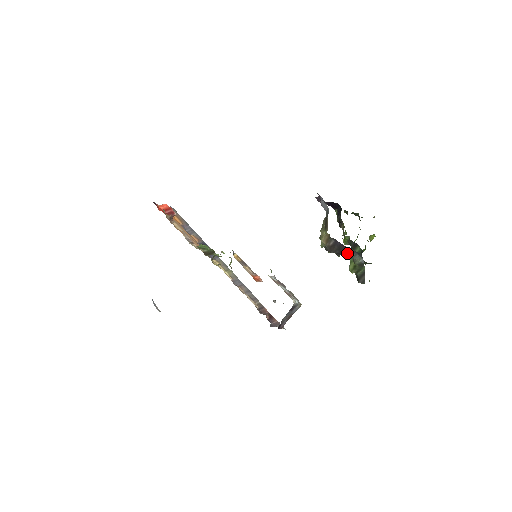
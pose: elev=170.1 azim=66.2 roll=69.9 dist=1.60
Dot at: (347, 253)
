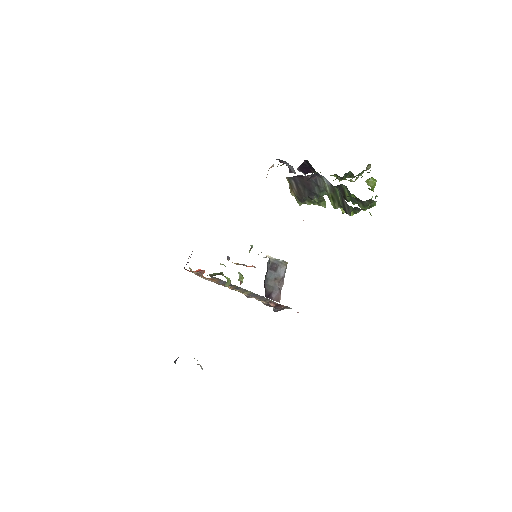
Dot at: (313, 186)
